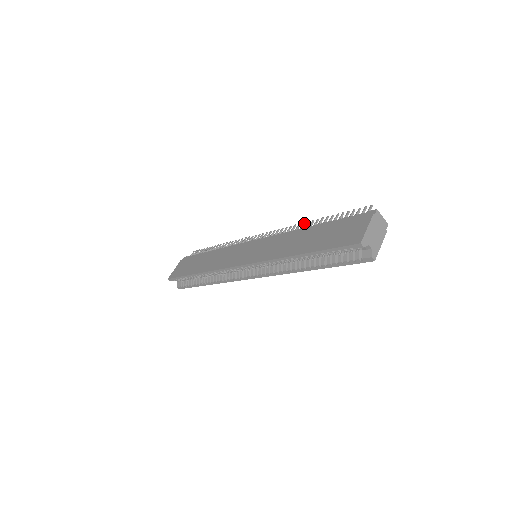
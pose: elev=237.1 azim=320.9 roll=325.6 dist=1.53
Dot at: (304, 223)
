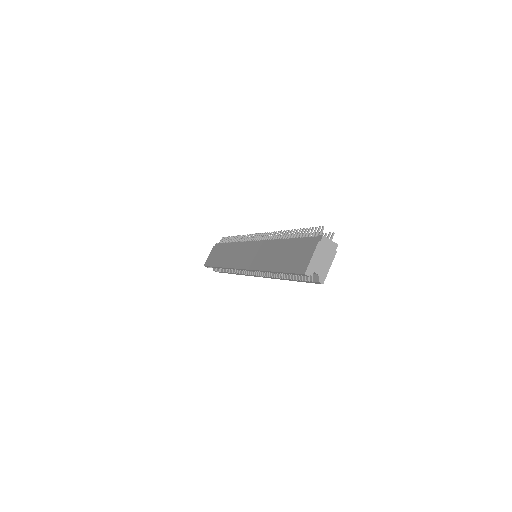
Dot at: (284, 231)
